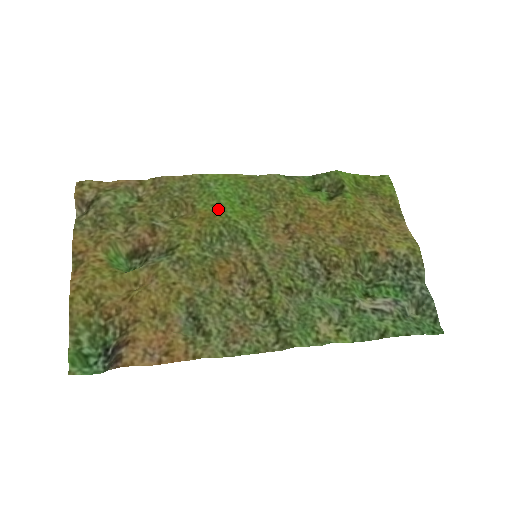
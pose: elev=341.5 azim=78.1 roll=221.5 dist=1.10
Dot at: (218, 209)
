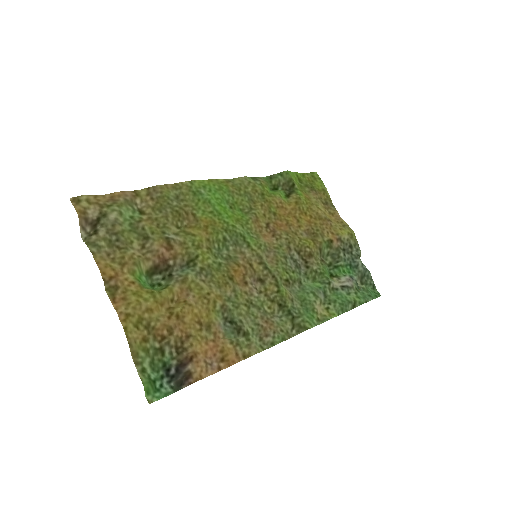
Dot at: (216, 216)
